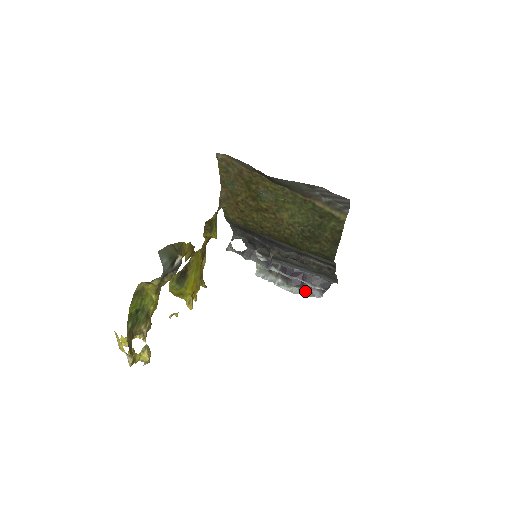
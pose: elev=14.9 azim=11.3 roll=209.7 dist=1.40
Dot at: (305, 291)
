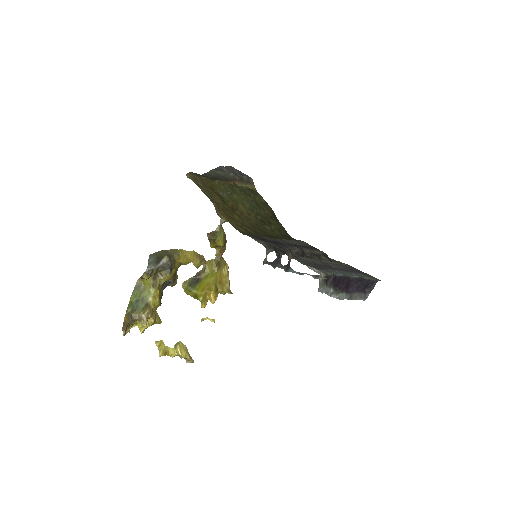
Dot at: (350, 295)
